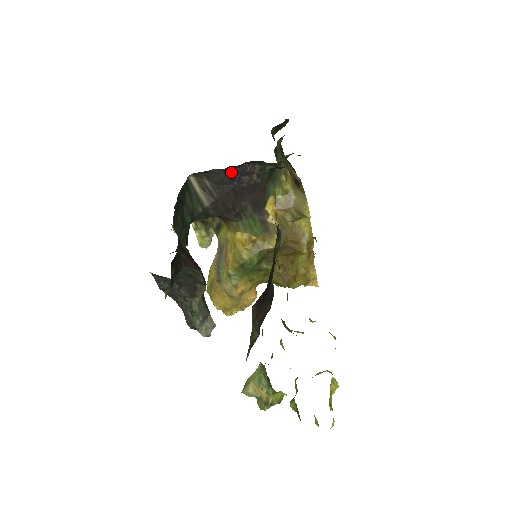
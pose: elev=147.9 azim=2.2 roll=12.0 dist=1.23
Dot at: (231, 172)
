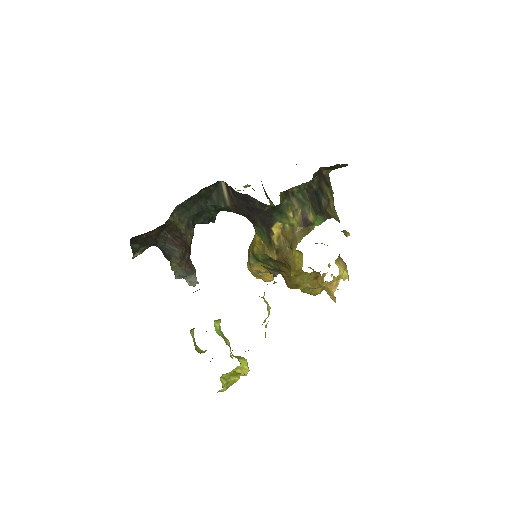
Dot at: (241, 194)
